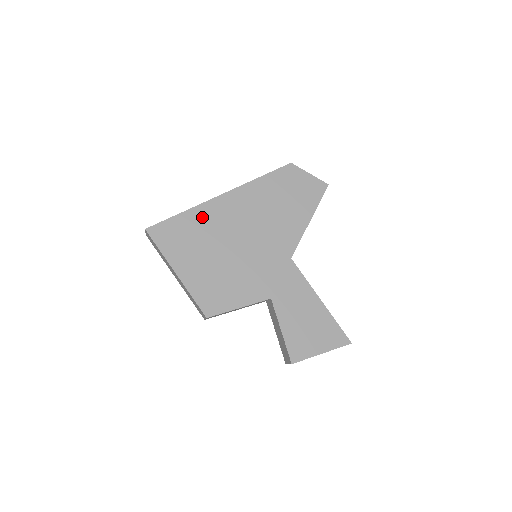
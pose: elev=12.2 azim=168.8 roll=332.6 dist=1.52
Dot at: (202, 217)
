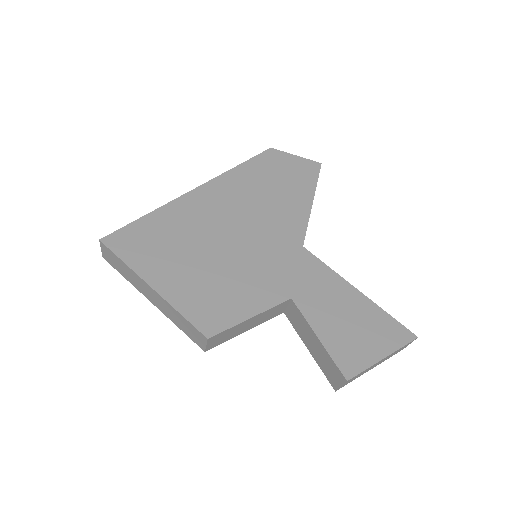
Dot at: (175, 216)
